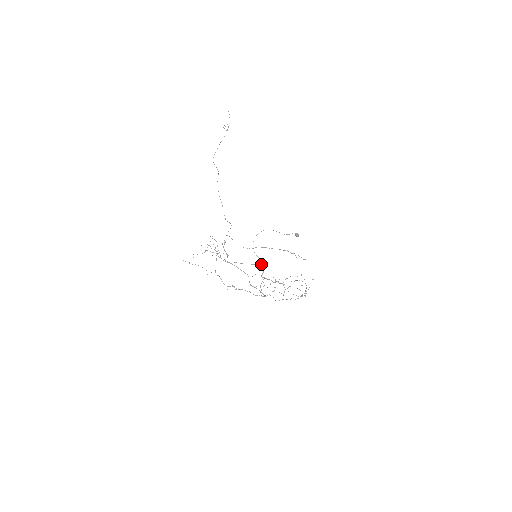
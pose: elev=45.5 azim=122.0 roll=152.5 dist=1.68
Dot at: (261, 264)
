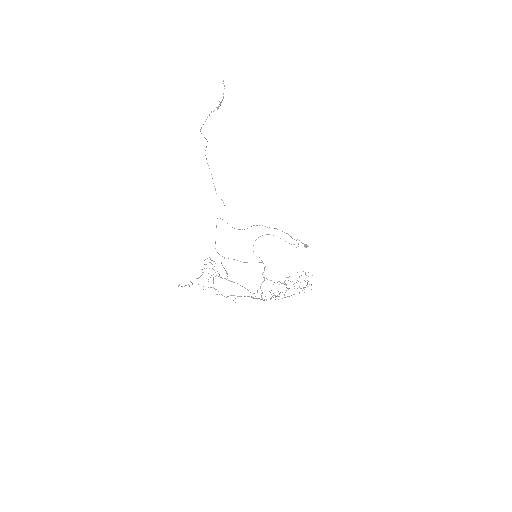
Dot at: (261, 262)
